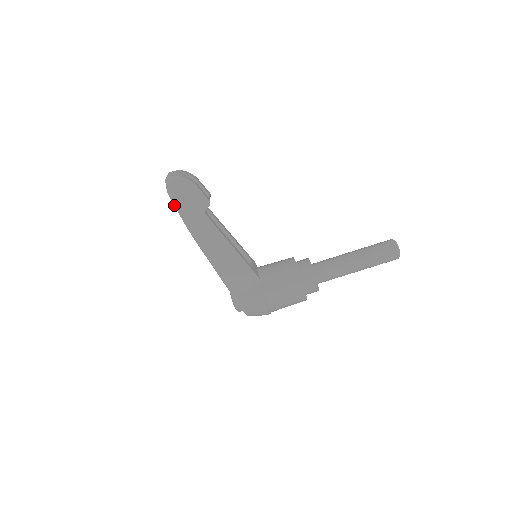
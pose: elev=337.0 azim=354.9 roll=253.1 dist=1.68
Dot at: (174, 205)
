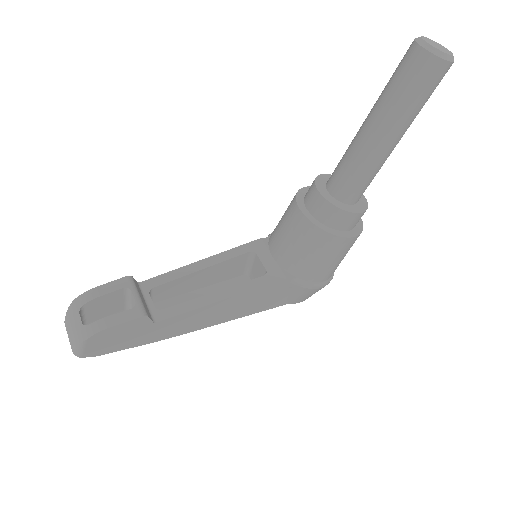
Dot at: occluded
